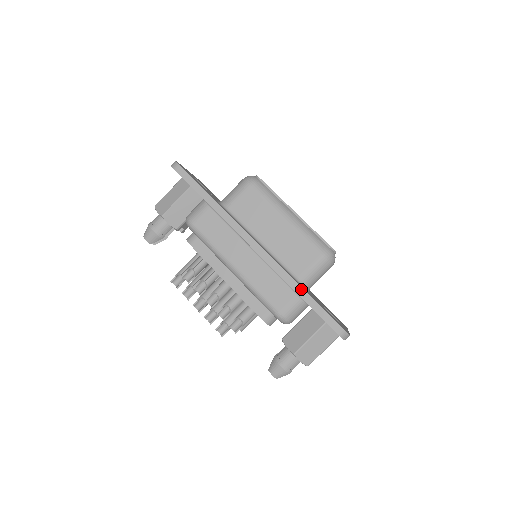
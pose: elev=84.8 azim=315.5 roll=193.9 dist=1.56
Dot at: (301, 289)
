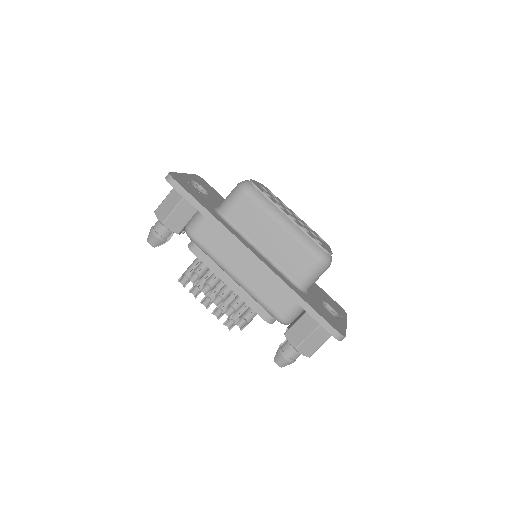
Dot at: (298, 297)
